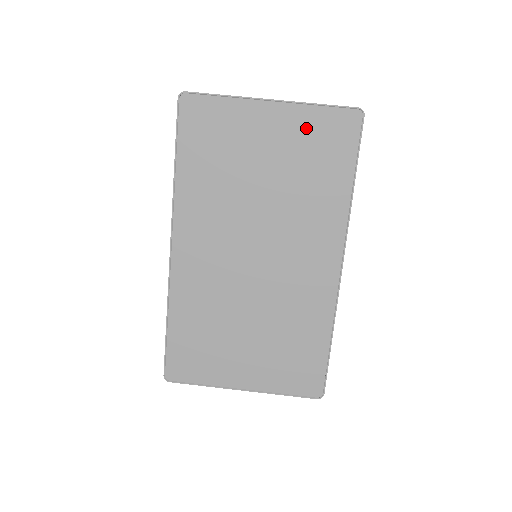
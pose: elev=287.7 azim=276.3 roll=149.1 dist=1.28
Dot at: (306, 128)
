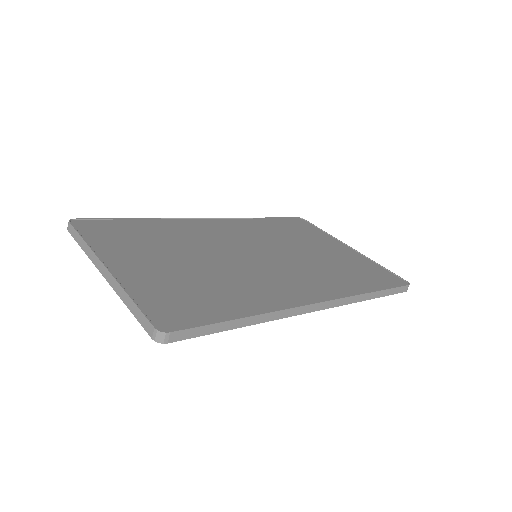
Dot at: (362, 263)
